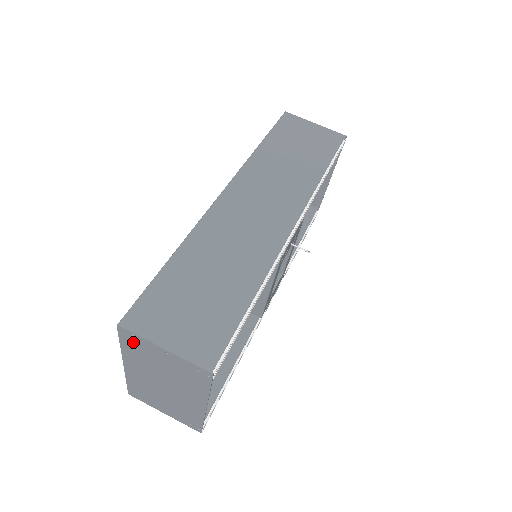
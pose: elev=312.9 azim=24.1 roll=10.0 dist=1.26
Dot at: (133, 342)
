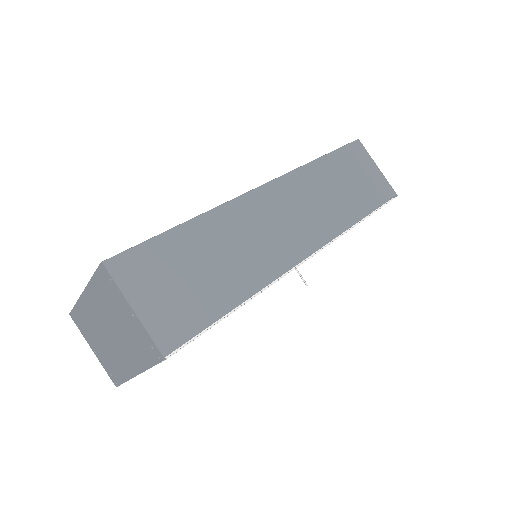
Dot at: (107, 284)
